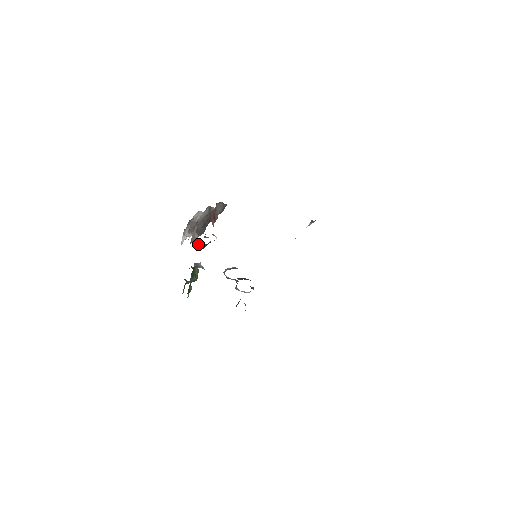
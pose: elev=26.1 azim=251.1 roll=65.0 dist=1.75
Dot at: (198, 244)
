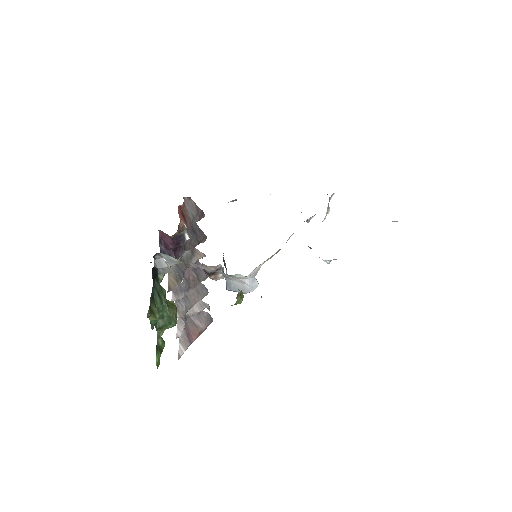
Dot at: (162, 245)
